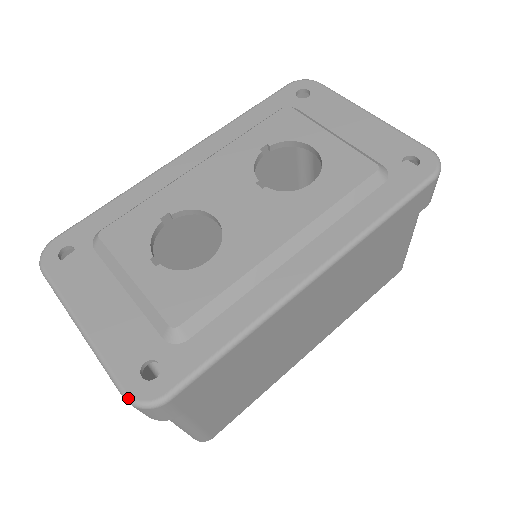
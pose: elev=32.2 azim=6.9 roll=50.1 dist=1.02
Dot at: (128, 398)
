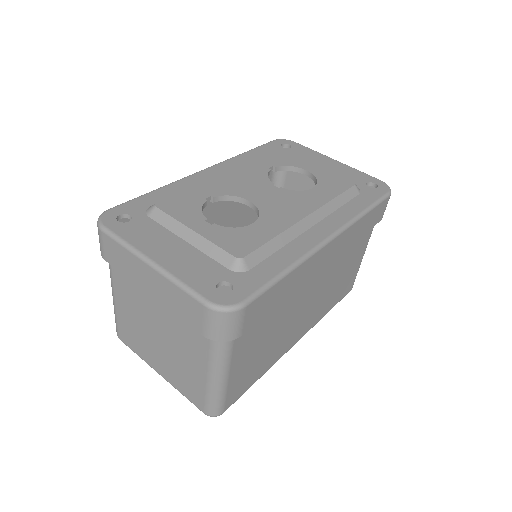
Dot at: (211, 304)
